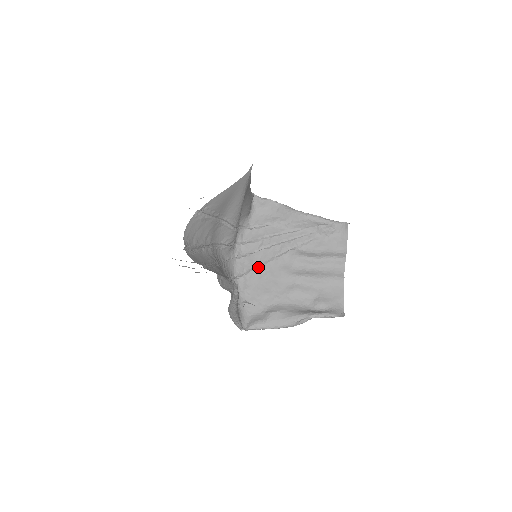
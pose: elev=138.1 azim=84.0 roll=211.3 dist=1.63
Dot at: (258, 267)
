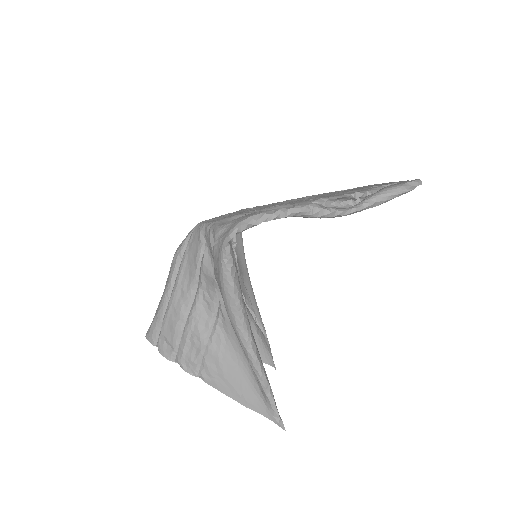
Dot at: occluded
